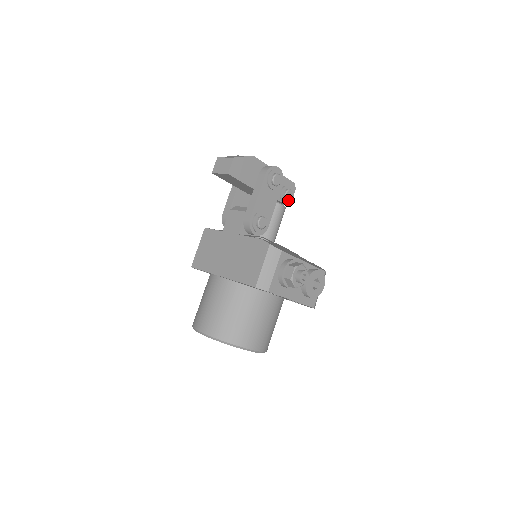
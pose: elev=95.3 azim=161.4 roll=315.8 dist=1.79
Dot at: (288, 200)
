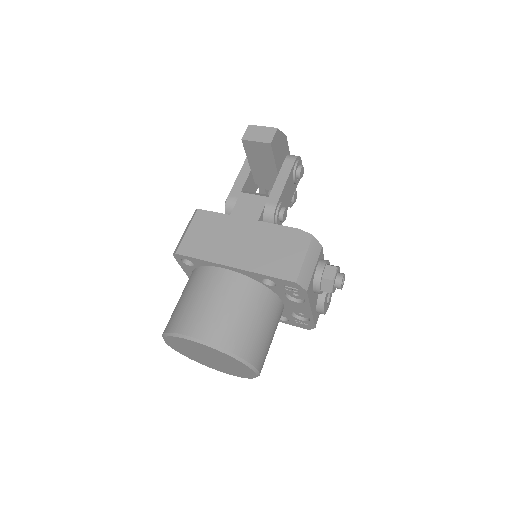
Dot at: (292, 202)
